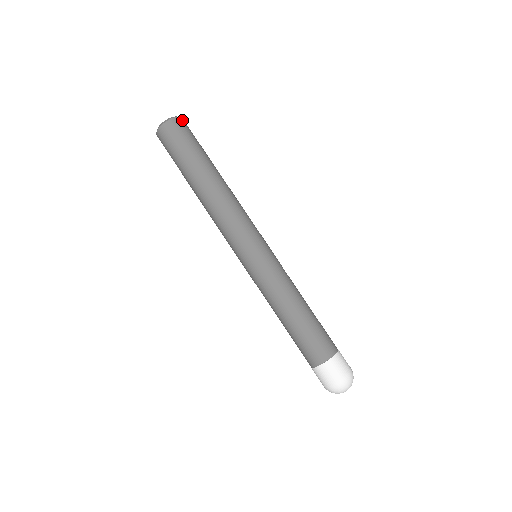
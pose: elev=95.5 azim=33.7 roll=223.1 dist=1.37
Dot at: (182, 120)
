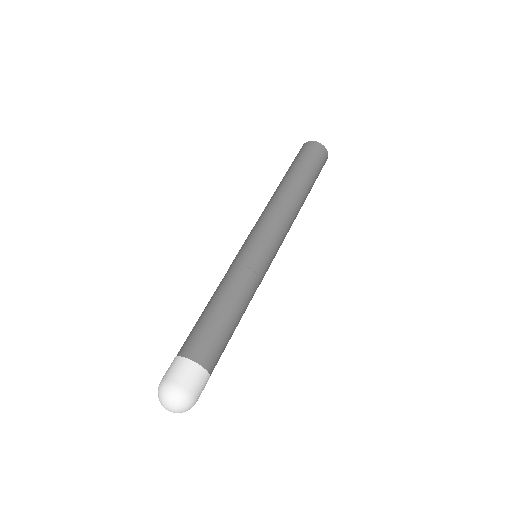
Dot at: occluded
